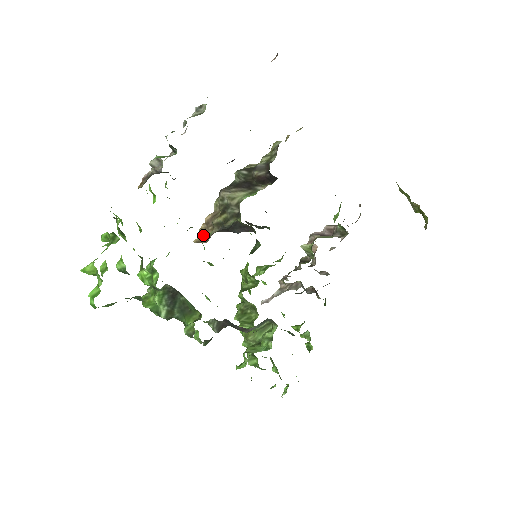
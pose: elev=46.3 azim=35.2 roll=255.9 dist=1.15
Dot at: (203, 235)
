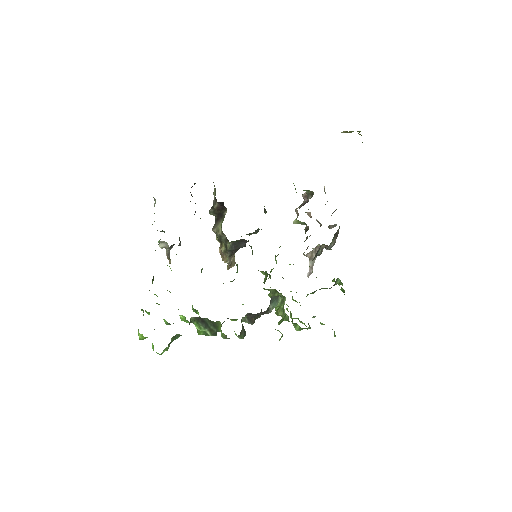
Dot at: occluded
